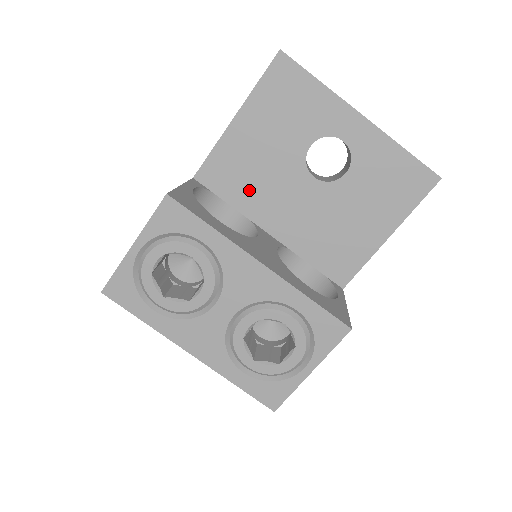
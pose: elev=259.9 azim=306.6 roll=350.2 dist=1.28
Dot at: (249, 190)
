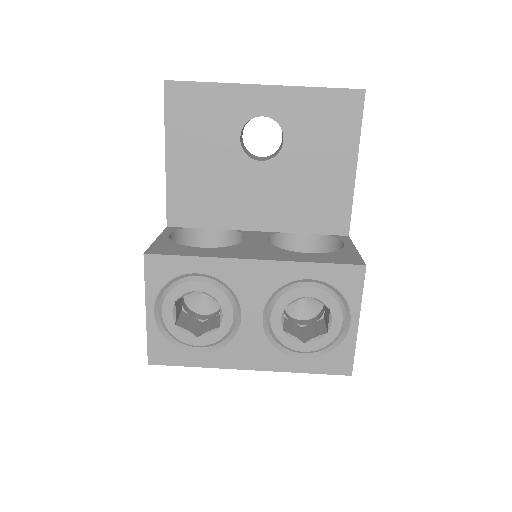
Dot at: (216, 207)
